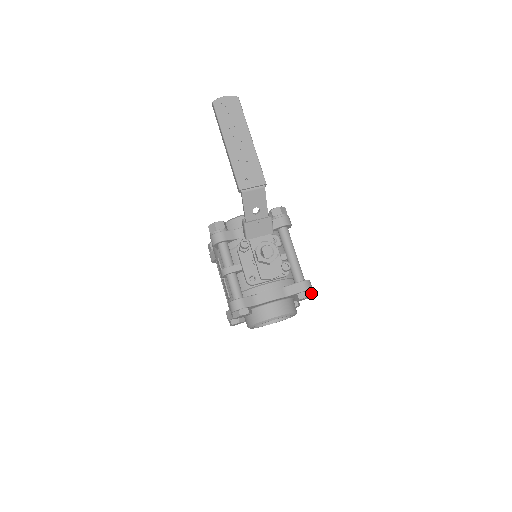
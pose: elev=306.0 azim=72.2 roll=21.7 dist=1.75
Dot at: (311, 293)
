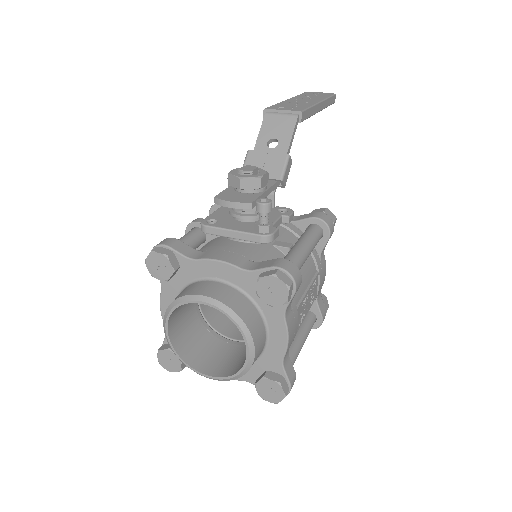
Dot at: (286, 280)
